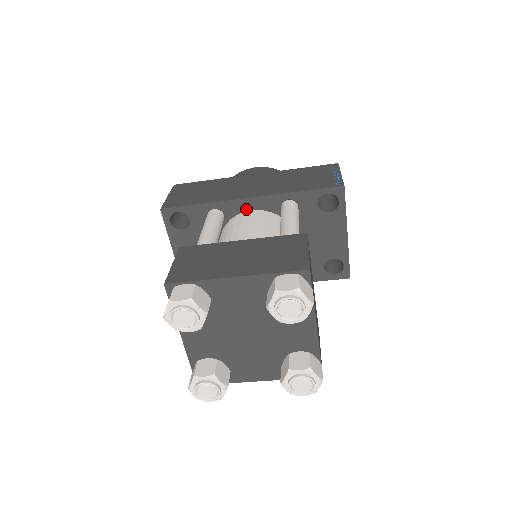
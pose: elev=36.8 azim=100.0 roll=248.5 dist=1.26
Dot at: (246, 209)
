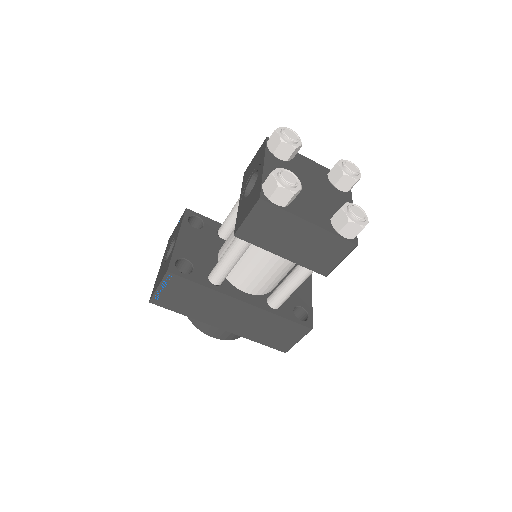
Dot at: occluded
